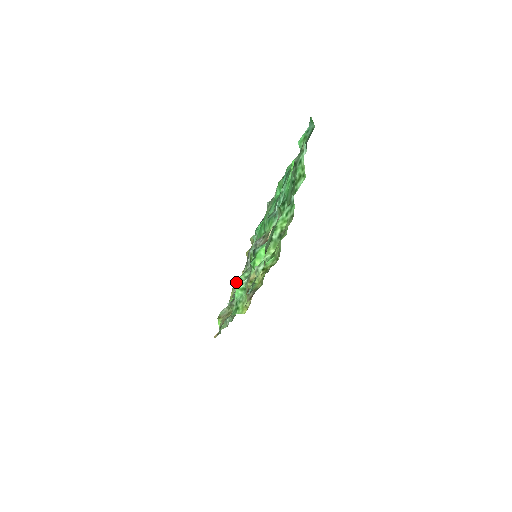
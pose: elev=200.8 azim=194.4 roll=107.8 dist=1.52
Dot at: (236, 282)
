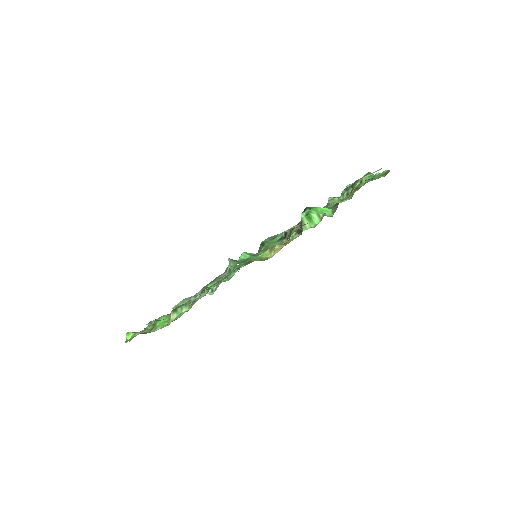
Dot at: (162, 316)
